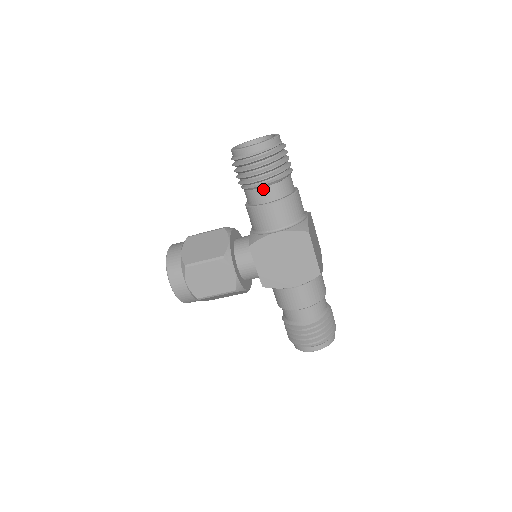
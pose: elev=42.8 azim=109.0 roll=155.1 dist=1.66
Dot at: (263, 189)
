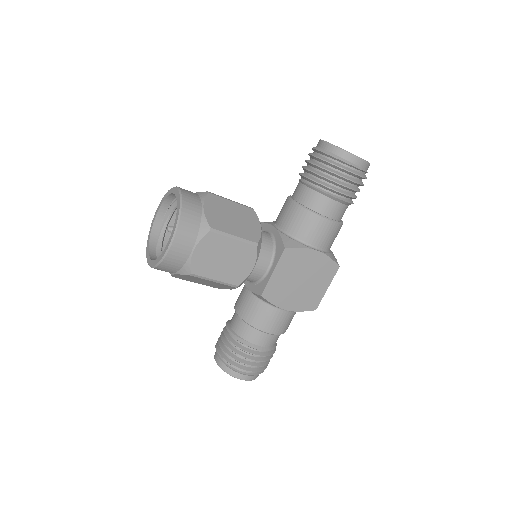
Dot at: (336, 203)
